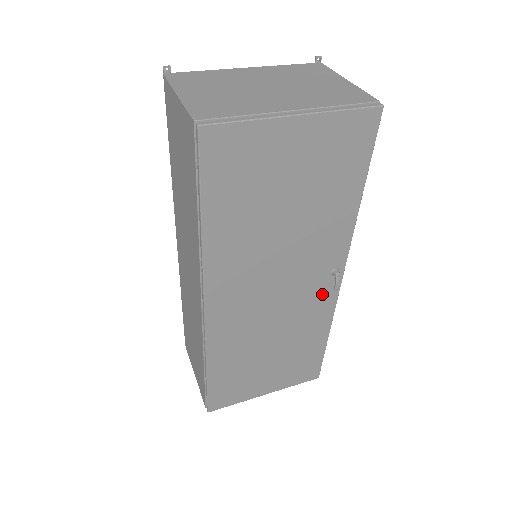
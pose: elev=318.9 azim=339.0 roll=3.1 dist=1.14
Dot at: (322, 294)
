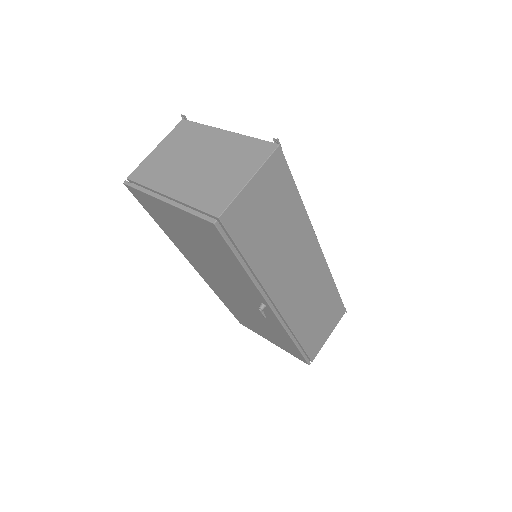
Dot at: (266, 312)
